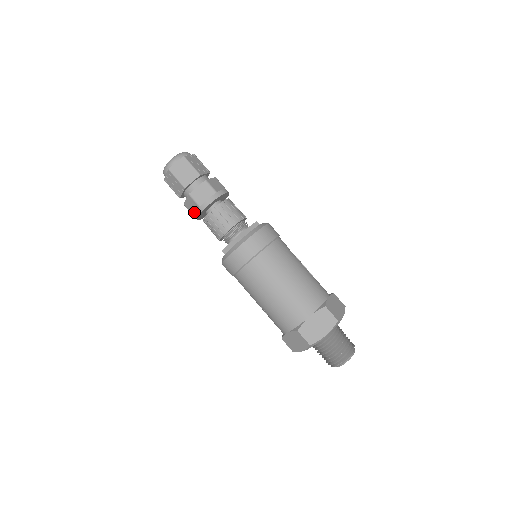
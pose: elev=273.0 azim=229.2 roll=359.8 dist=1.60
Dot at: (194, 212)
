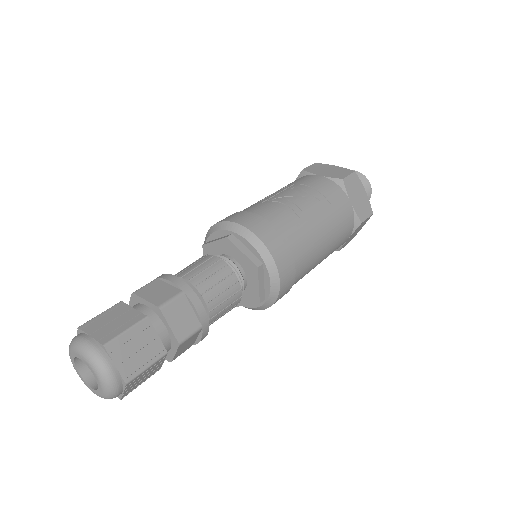
Dot at: occluded
